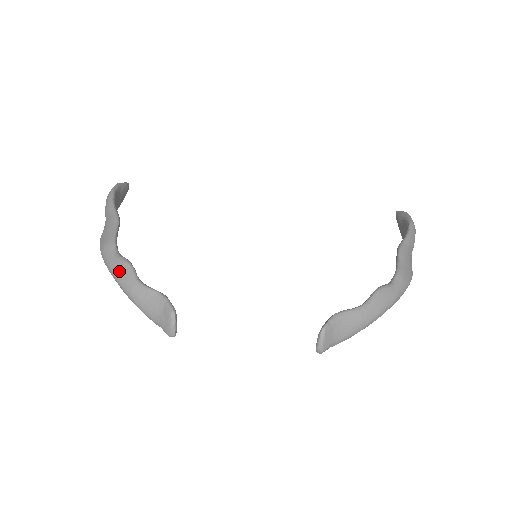
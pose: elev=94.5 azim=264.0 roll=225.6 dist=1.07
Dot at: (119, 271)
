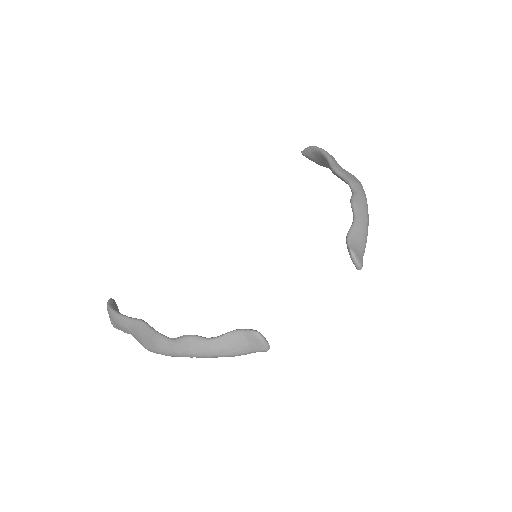
Dot at: (188, 347)
